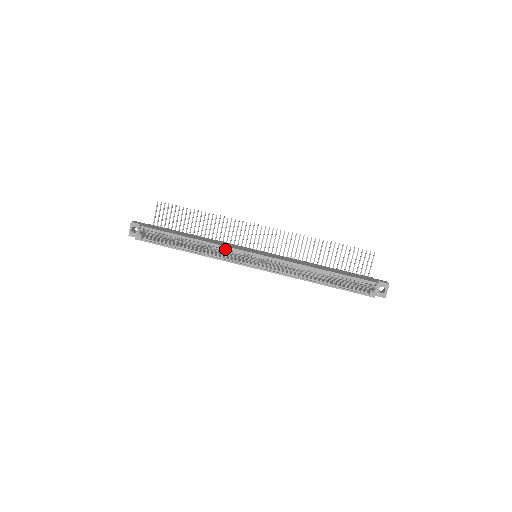
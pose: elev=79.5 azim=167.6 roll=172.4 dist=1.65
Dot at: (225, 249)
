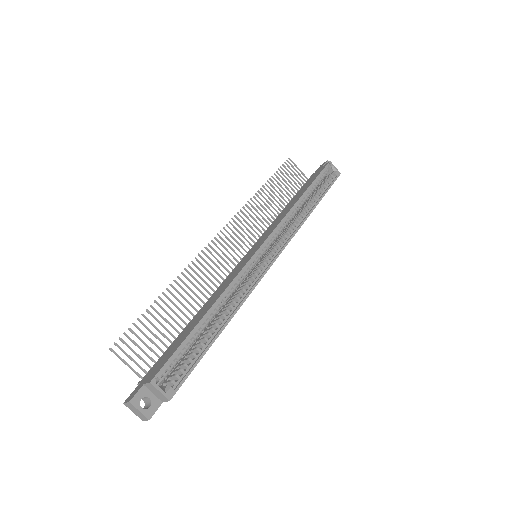
Dot at: occluded
